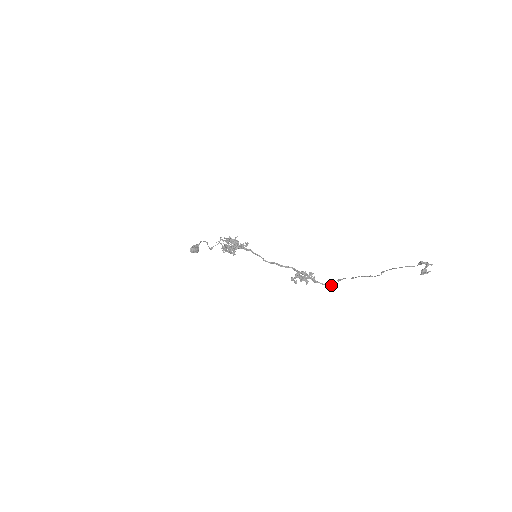
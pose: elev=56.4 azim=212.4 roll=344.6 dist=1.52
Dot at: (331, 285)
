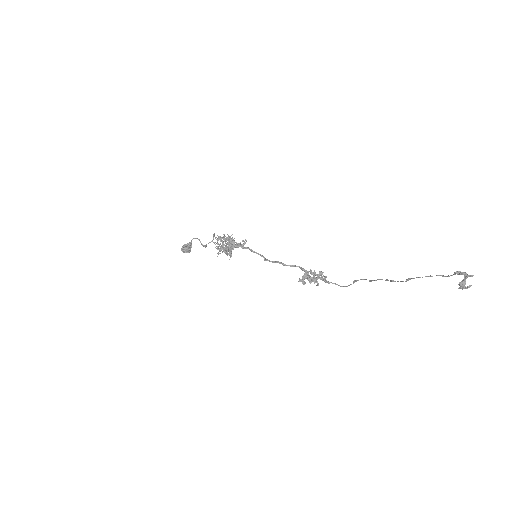
Dot at: (346, 286)
